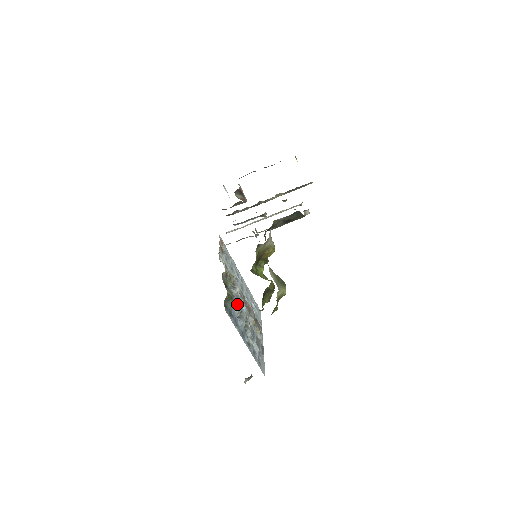
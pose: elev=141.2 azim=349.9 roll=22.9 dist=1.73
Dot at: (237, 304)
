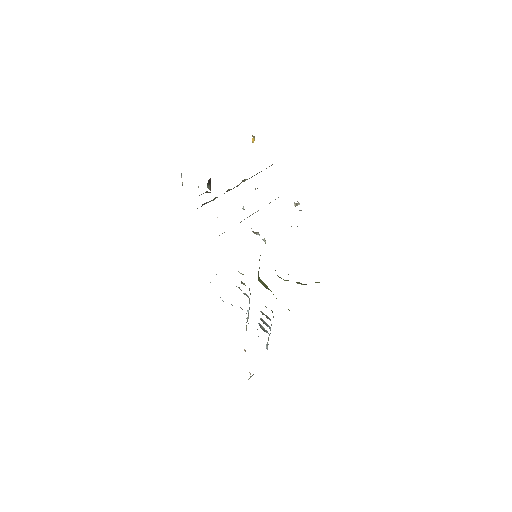
Dot at: occluded
